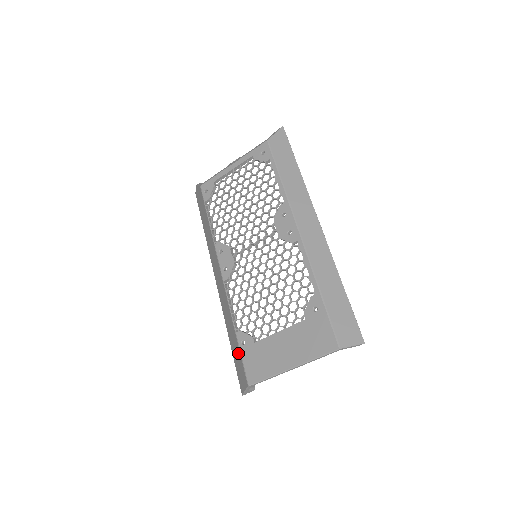
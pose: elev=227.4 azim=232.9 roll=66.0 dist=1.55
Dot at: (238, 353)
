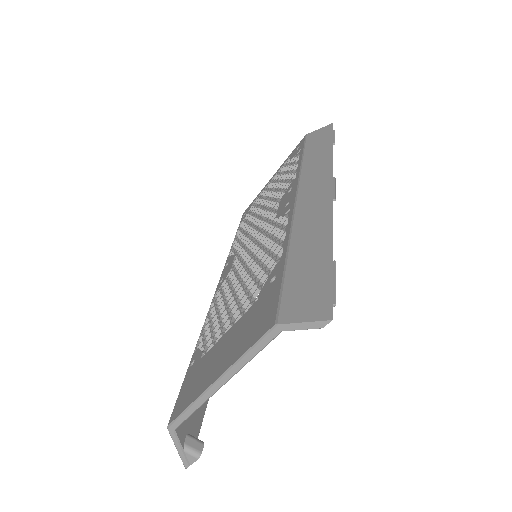
Dot at: occluded
